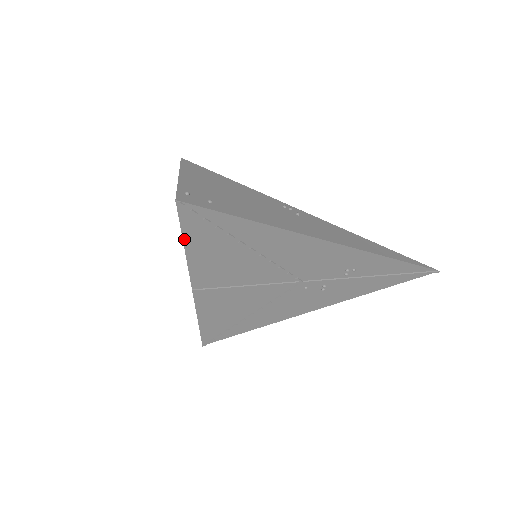
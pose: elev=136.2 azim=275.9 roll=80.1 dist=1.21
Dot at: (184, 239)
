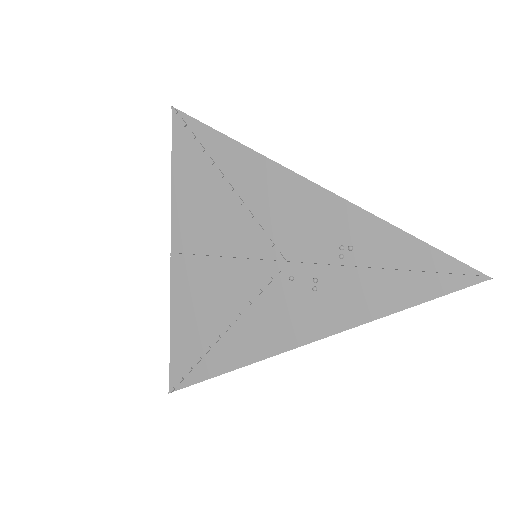
Dot at: (173, 163)
